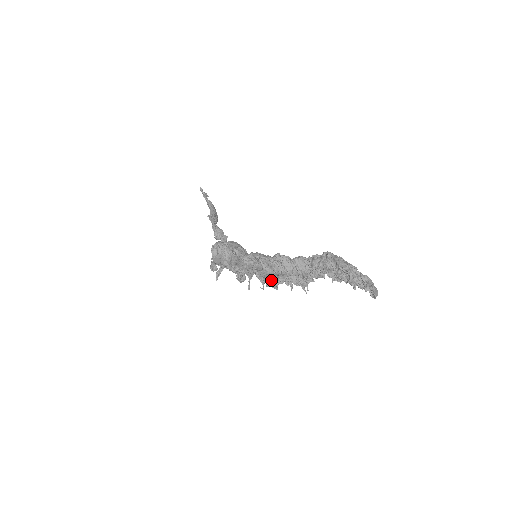
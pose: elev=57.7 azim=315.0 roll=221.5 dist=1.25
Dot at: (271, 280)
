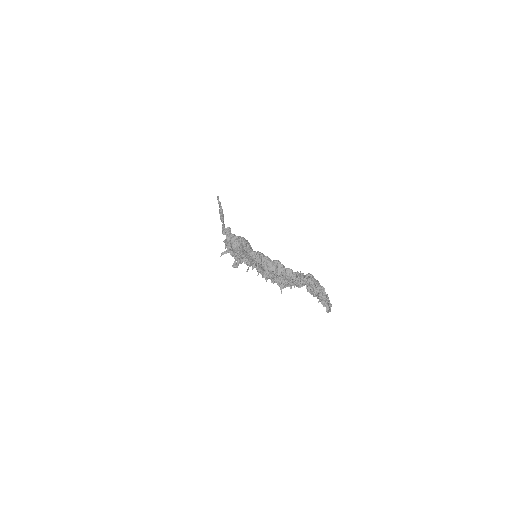
Dot at: (267, 273)
